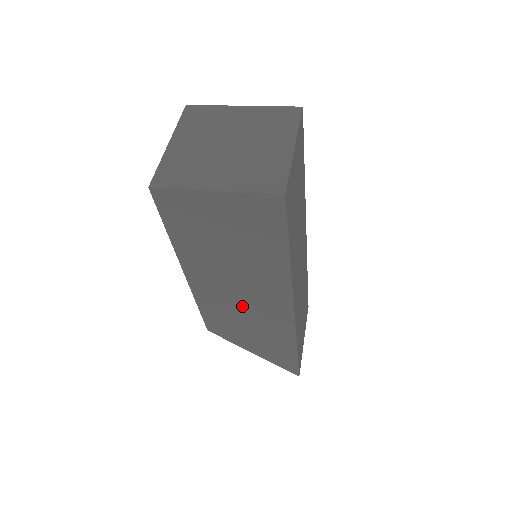
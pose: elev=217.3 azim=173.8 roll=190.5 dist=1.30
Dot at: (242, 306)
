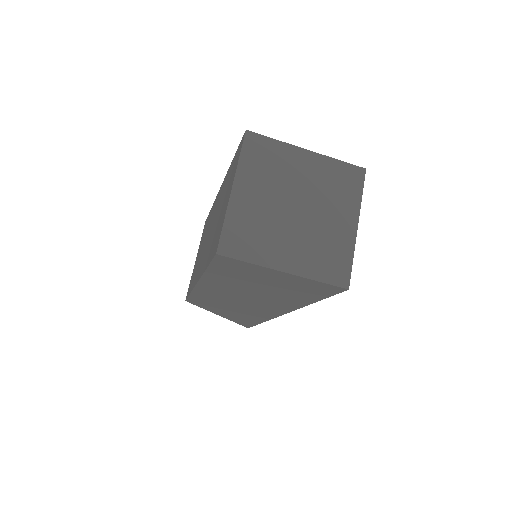
Dot at: (236, 303)
